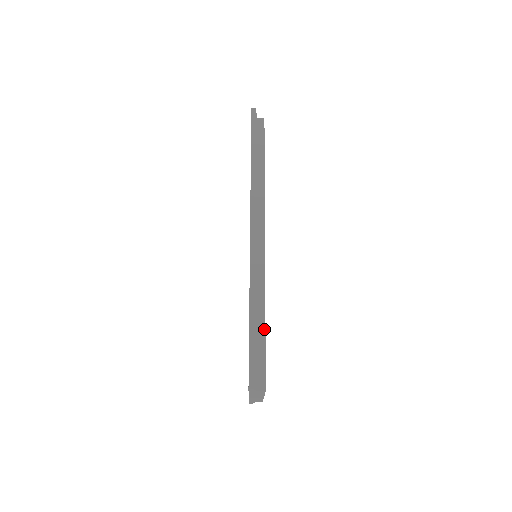
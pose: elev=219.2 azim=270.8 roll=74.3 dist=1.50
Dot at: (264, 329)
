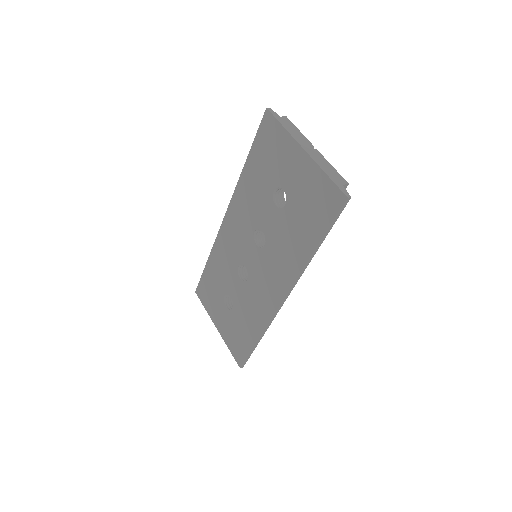
Dot at: occluded
